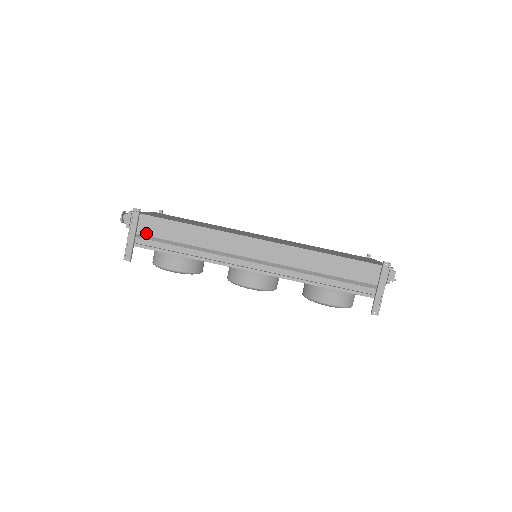
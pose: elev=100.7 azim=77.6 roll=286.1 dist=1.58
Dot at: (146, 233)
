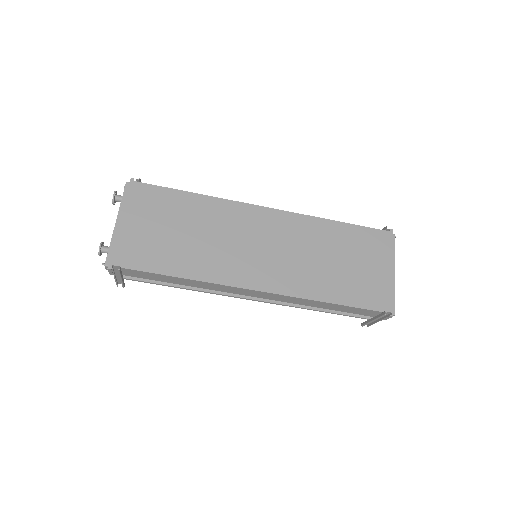
Dot at: (133, 276)
